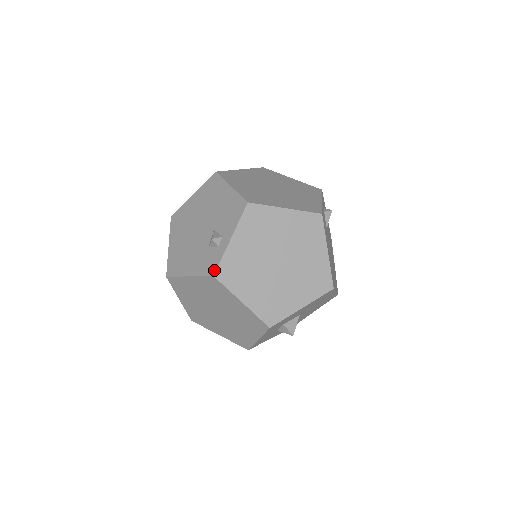
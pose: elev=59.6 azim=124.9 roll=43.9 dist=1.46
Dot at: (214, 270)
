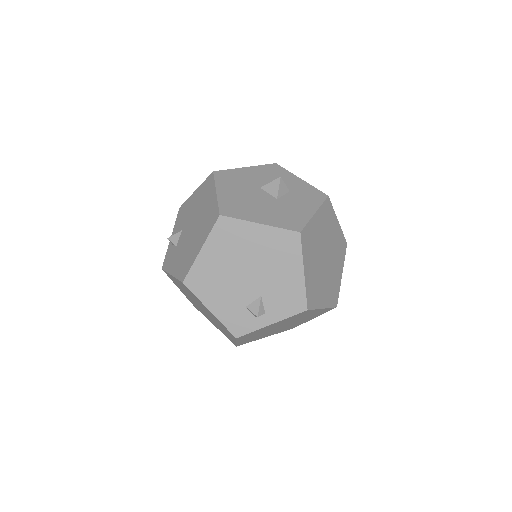
Dot at: (240, 335)
